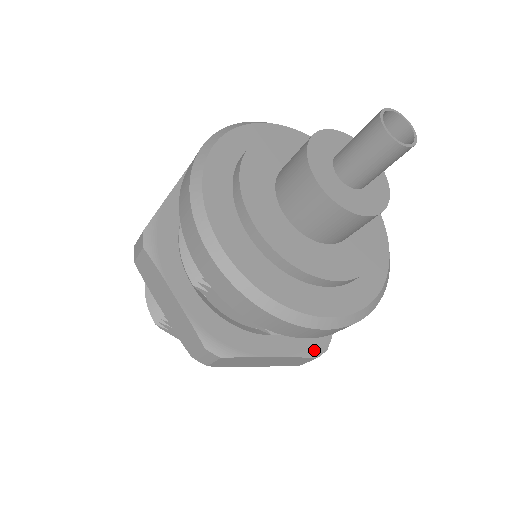
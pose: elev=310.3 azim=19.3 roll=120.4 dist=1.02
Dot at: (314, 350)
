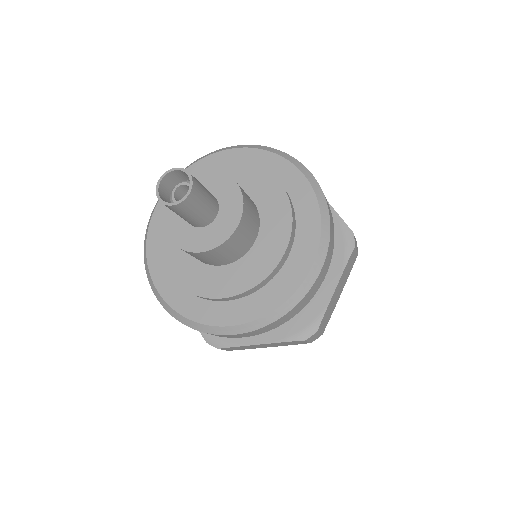
Dot at: (300, 334)
